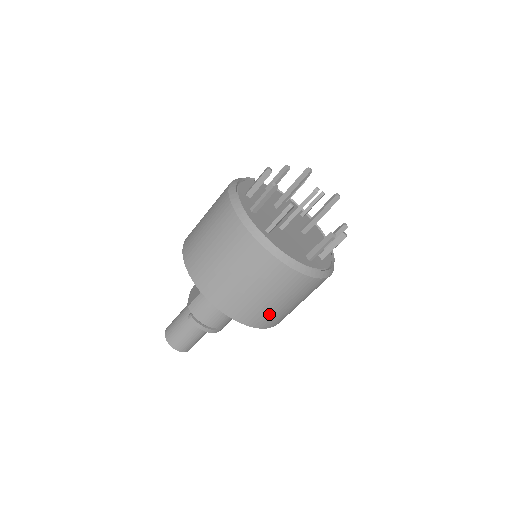
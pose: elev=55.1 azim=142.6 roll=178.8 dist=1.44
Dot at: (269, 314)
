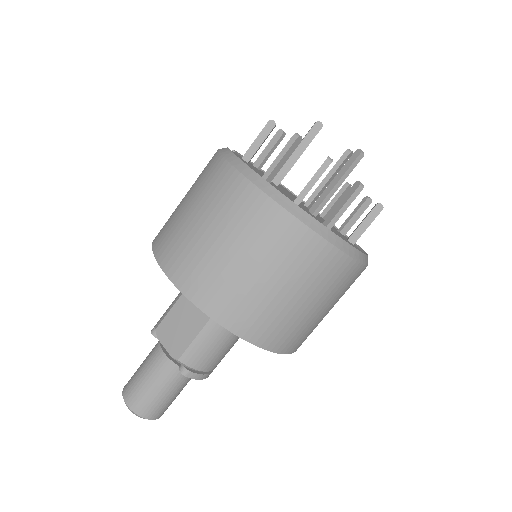
Dot at: occluded
